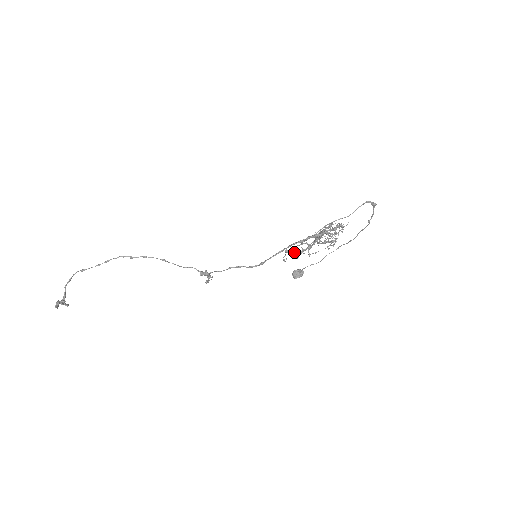
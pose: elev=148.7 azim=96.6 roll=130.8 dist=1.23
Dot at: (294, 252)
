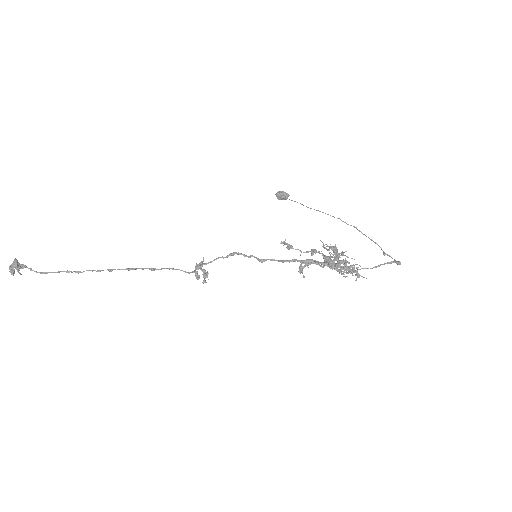
Dot at: (301, 271)
